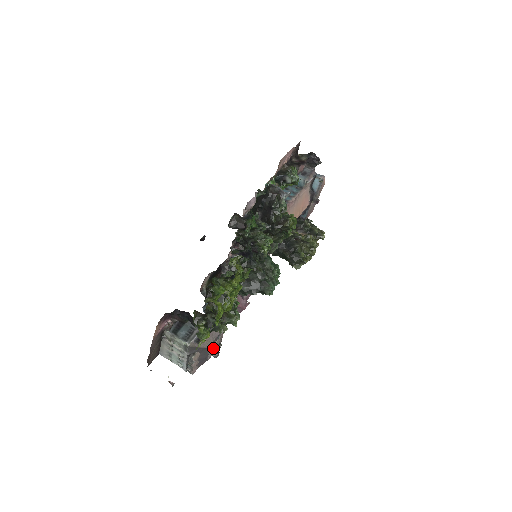
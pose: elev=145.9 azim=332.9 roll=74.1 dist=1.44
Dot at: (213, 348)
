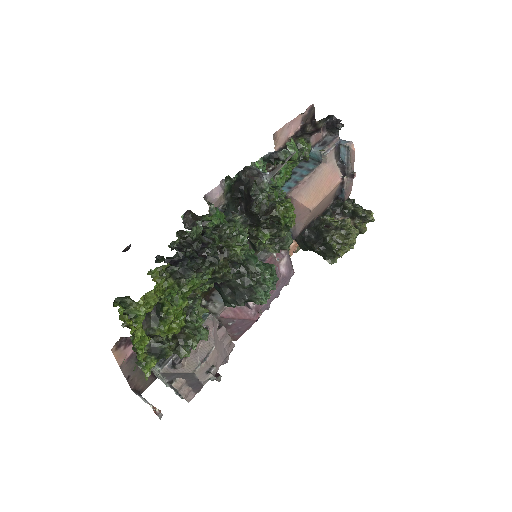
Dot at: (202, 372)
